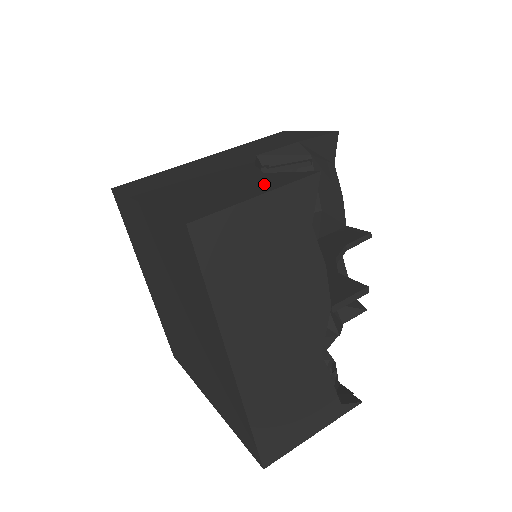
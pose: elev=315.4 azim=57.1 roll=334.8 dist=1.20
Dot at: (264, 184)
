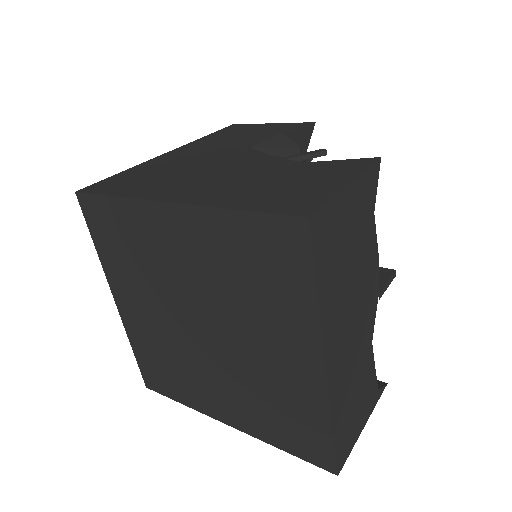
Dot at: (332, 172)
